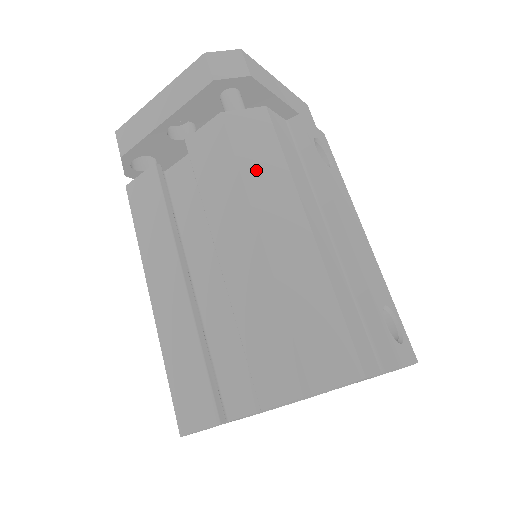
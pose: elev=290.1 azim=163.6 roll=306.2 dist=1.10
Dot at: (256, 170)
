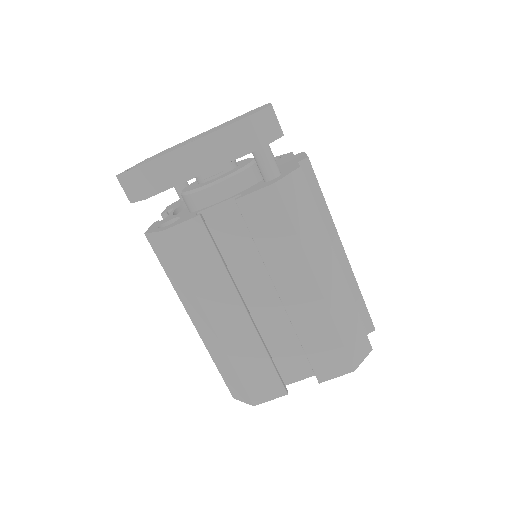
Dot at: (306, 231)
